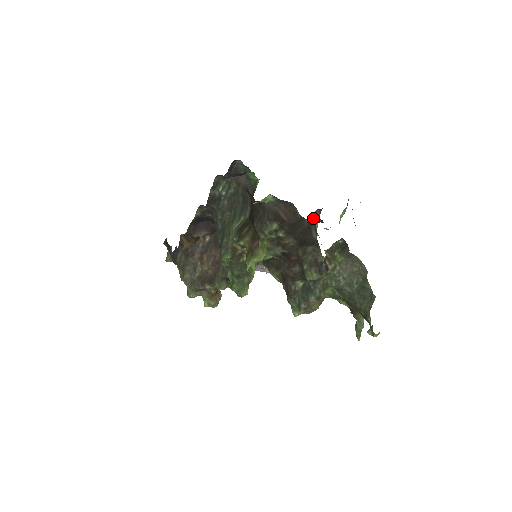
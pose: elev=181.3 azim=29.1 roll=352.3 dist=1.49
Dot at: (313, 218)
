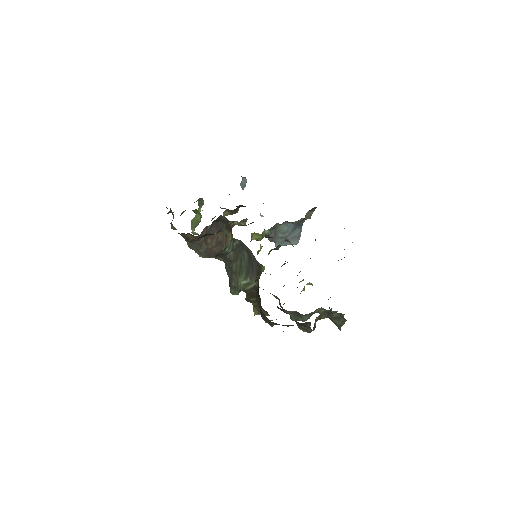
Dot at: (308, 212)
